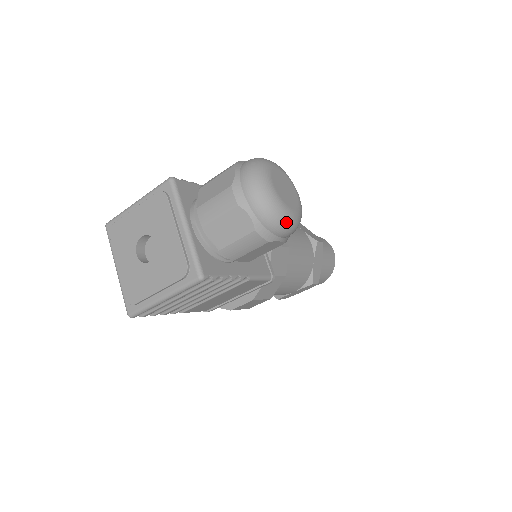
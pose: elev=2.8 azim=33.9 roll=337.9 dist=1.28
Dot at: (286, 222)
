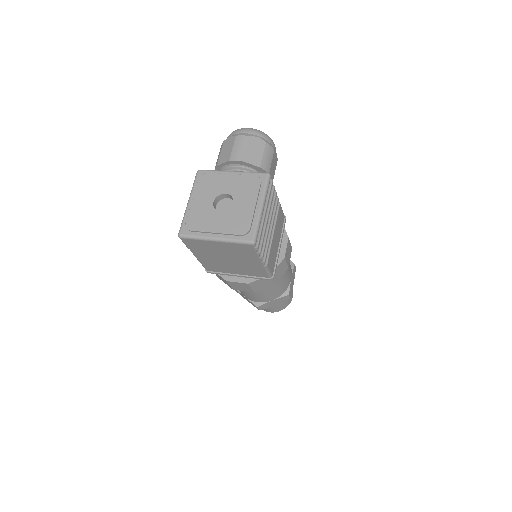
Dot at: (271, 139)
